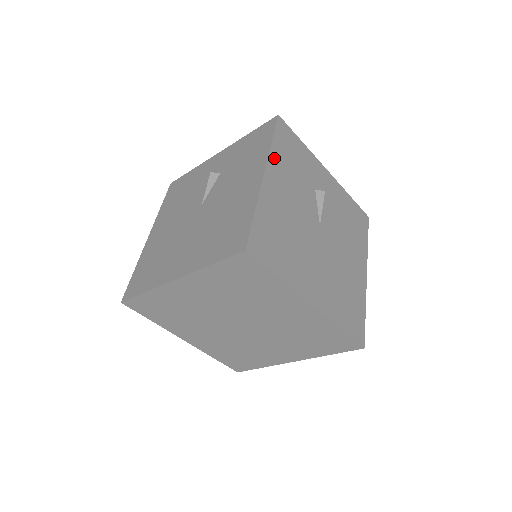
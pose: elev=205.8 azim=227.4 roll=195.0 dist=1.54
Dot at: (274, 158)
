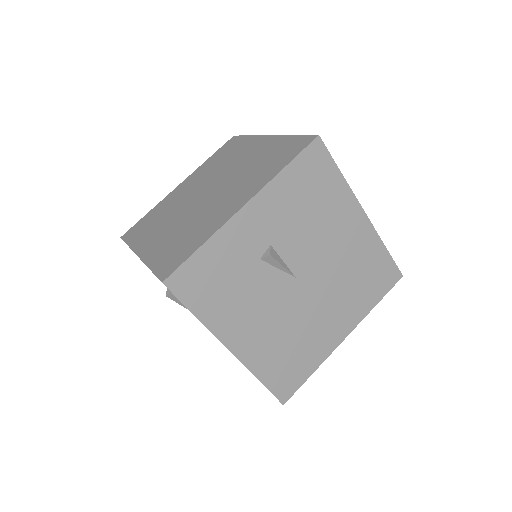
Dot at: (215, 324)
